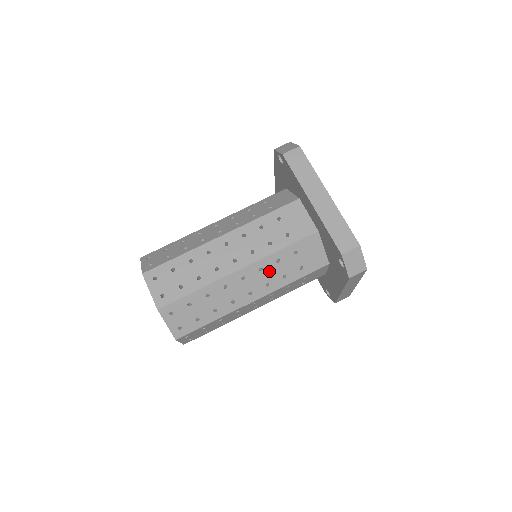
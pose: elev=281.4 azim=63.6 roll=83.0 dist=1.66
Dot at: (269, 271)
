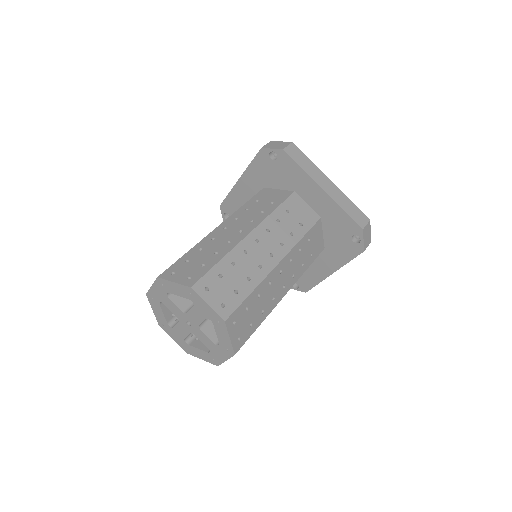
Dot at: (295, 261)
